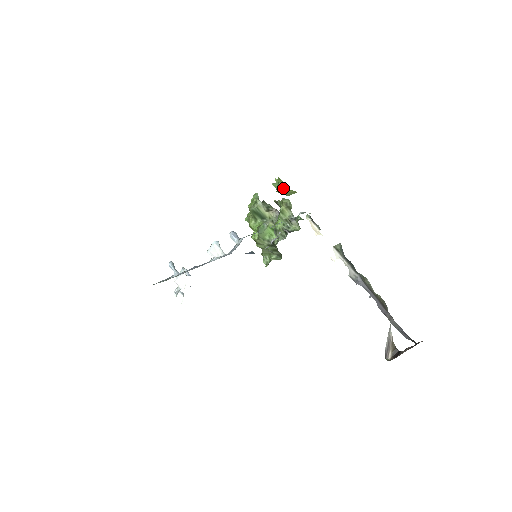
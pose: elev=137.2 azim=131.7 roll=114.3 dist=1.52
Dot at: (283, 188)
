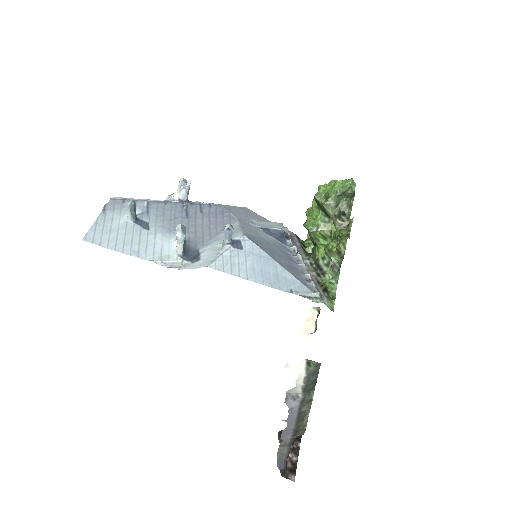
Dot at: occluded
